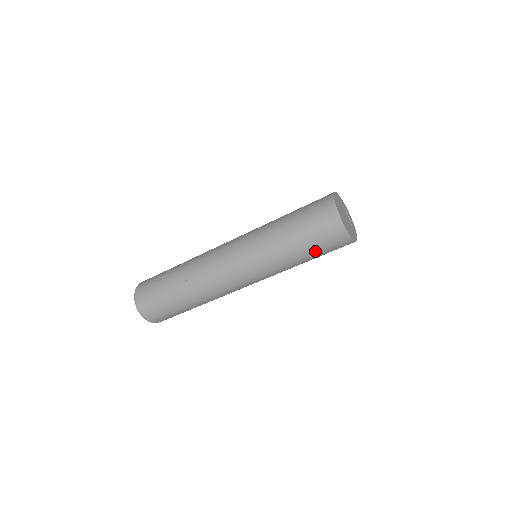
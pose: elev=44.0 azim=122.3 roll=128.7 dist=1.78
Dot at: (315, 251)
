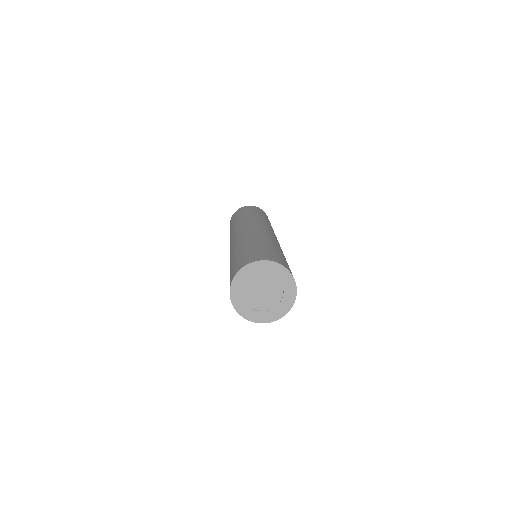
Dot at: occluded
